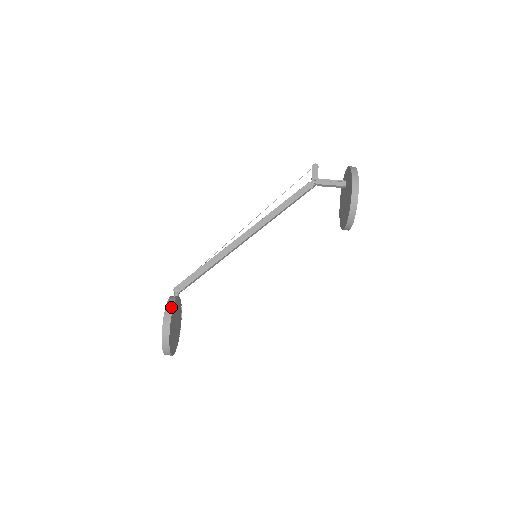
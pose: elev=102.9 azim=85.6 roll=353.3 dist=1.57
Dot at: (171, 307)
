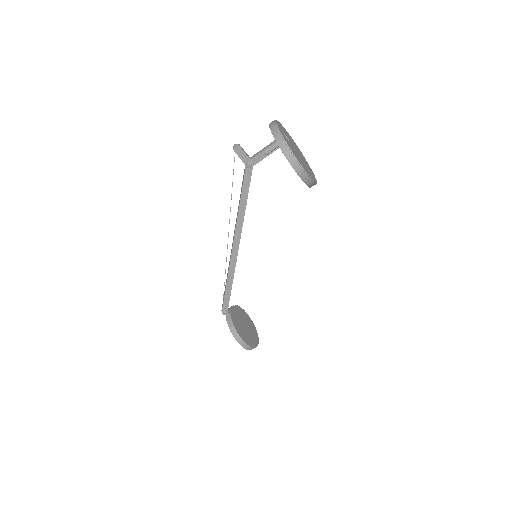
Dot at: (239, 338)
